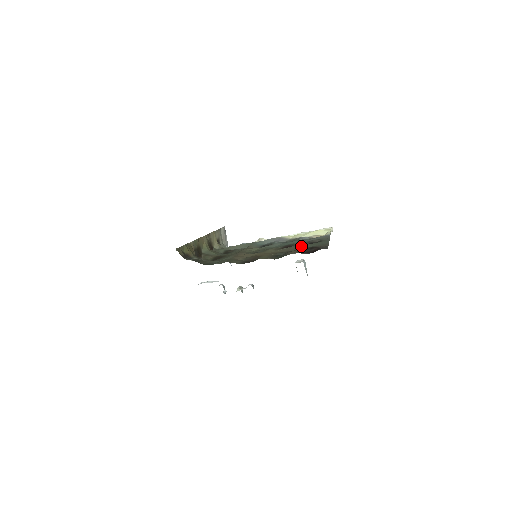
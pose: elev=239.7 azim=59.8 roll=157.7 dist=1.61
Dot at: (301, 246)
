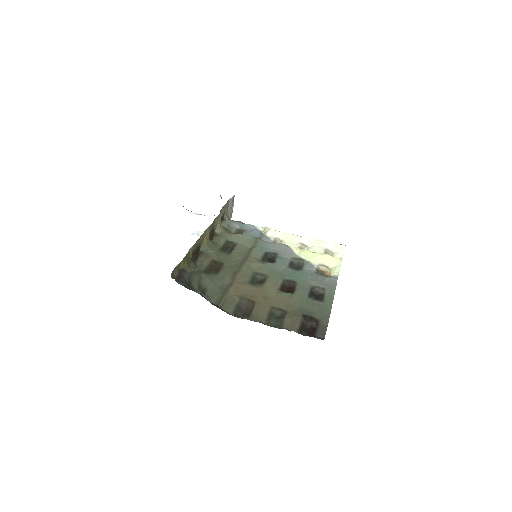
Dot at: (302, 300)
